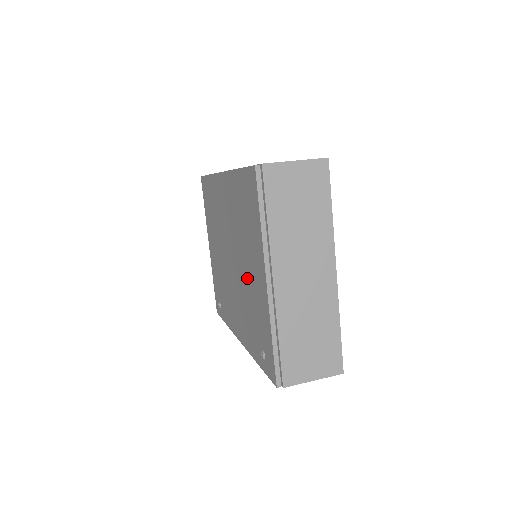
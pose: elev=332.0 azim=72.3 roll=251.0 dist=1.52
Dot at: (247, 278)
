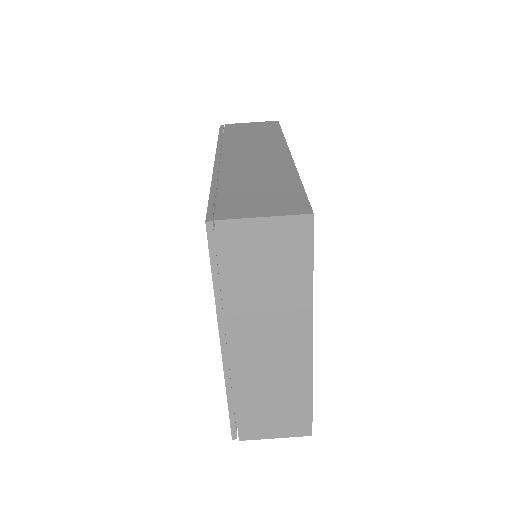
Dot at: occluded
